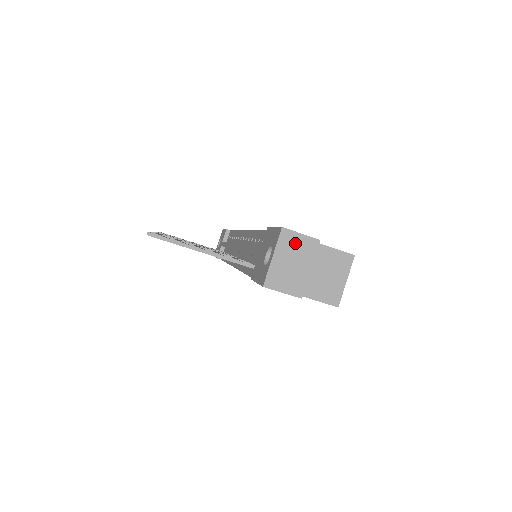
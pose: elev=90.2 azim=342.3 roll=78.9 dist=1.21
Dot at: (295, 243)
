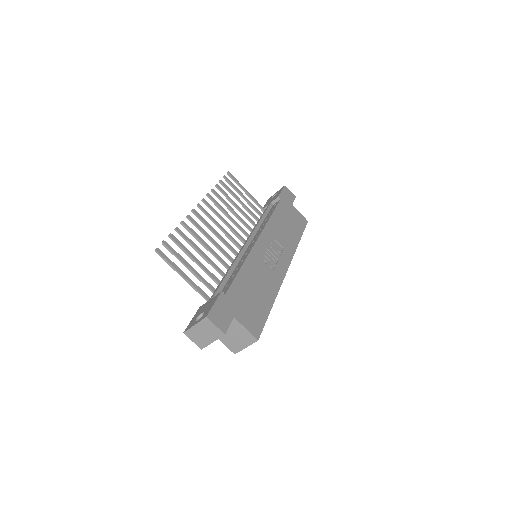
Dot at: (210, 327)
